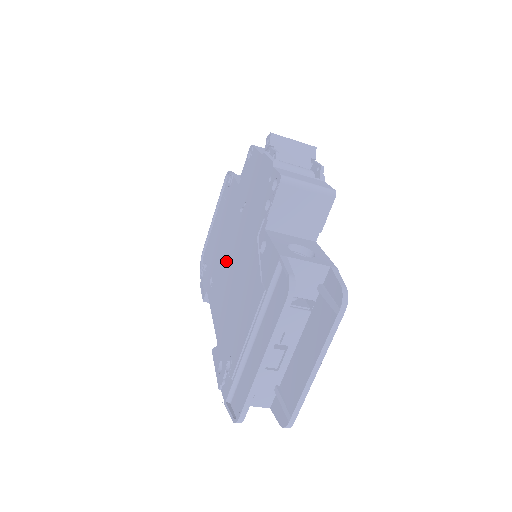
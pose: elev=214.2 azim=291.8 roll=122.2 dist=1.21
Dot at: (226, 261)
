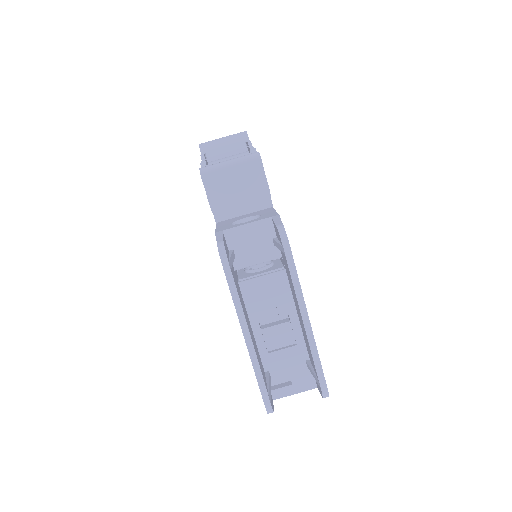
Dot at: occluded
